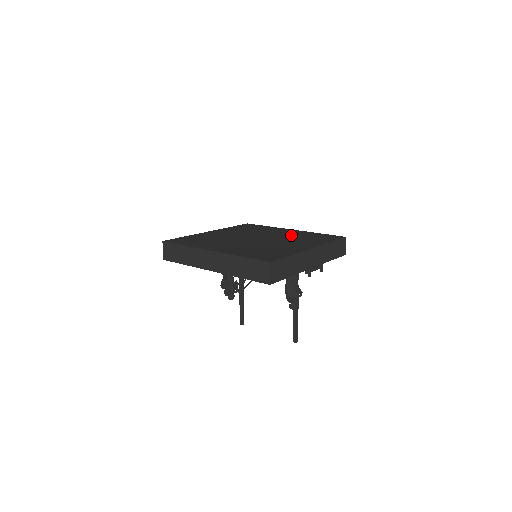
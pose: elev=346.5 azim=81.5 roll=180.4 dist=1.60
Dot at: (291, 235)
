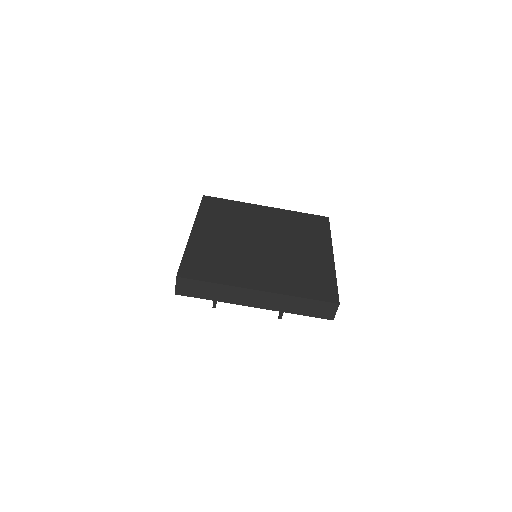
Dot at: (282, 224)
